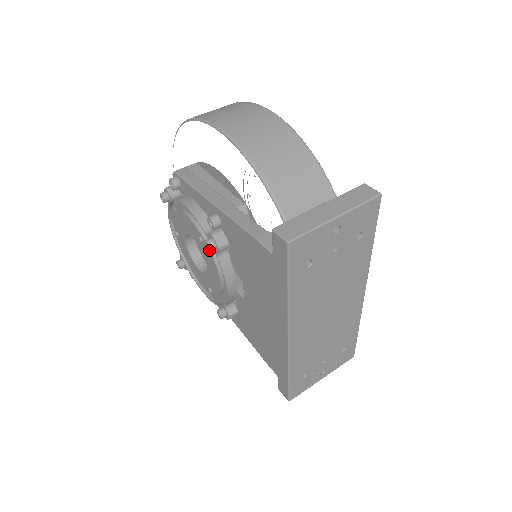
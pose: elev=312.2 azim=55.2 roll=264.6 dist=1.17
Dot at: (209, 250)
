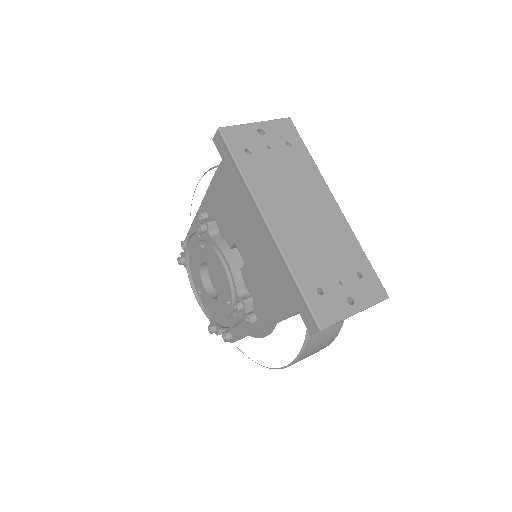
Dot at: (201, 229)
